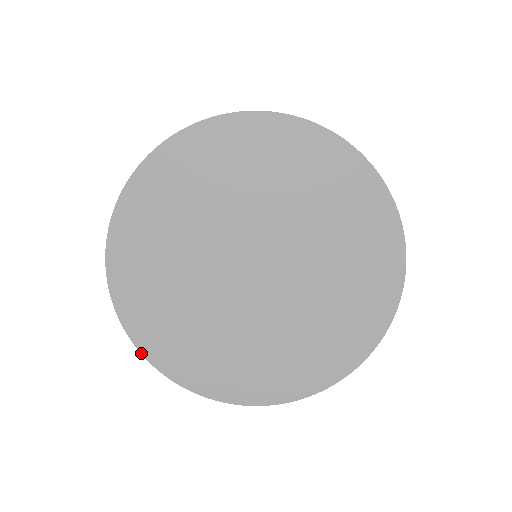
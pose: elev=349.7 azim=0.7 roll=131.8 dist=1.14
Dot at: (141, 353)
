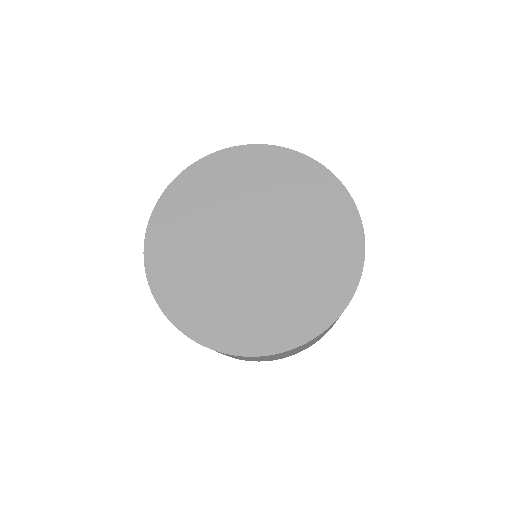
Dot at: (186, 335)
